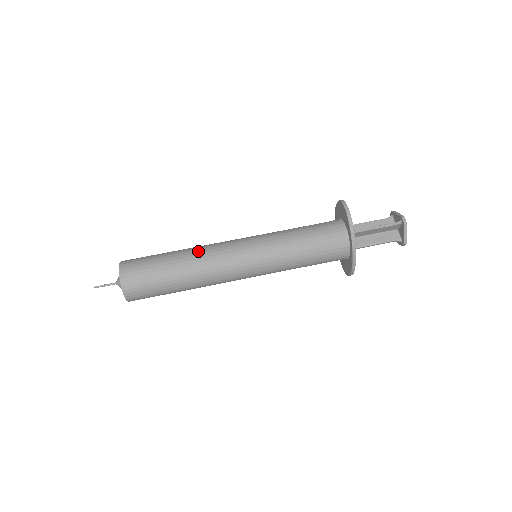
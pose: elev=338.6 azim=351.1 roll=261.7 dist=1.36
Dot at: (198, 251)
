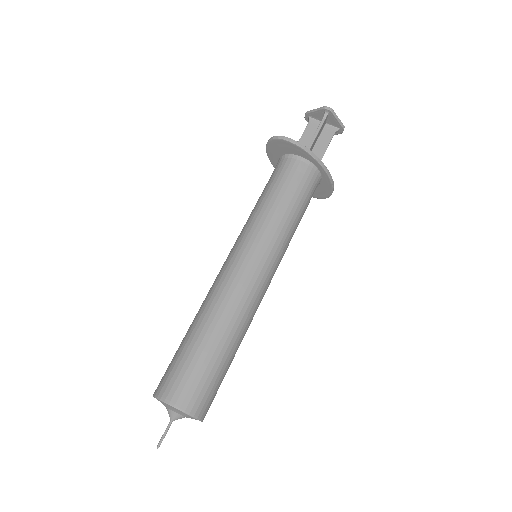
Dot at: (214, 304)
